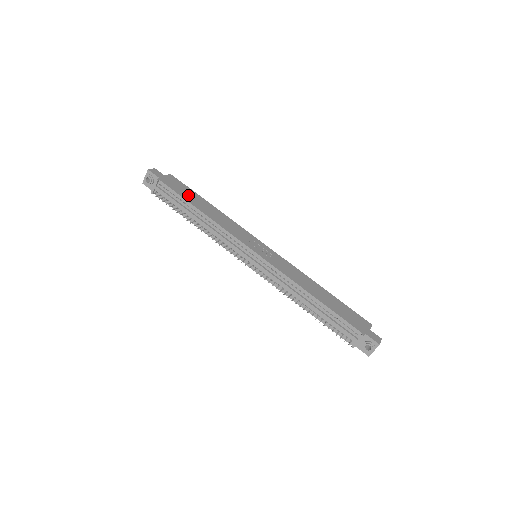
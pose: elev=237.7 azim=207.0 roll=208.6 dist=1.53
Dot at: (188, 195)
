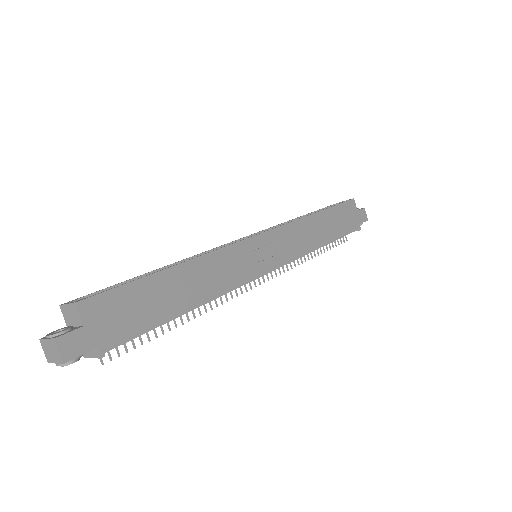
Dot at: (151, 306)
